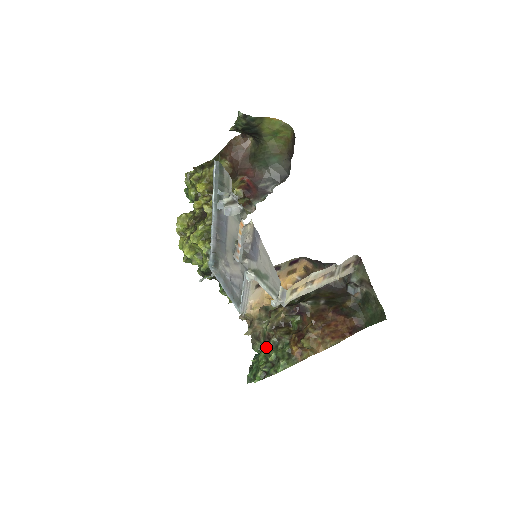
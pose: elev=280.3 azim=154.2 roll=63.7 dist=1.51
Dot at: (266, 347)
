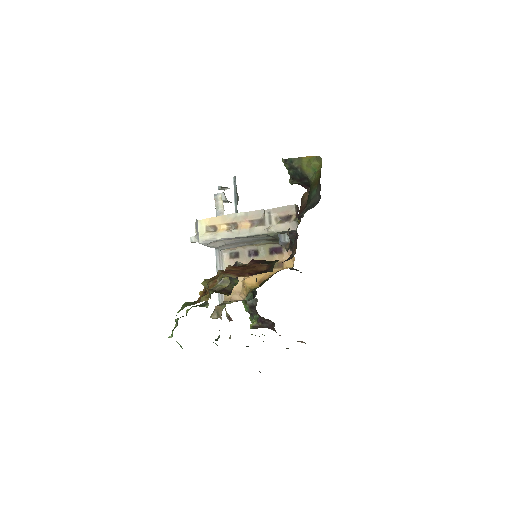
Dot at: occluded
